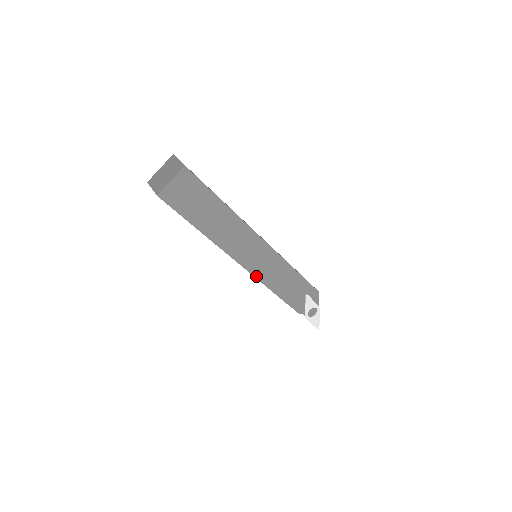
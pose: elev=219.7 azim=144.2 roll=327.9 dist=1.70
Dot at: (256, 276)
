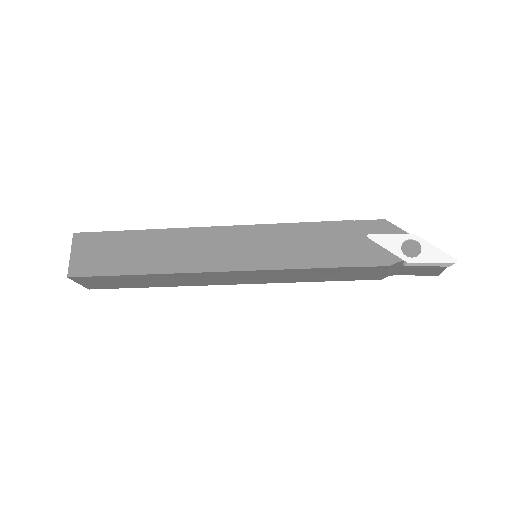
Dot at: (262, 268)
